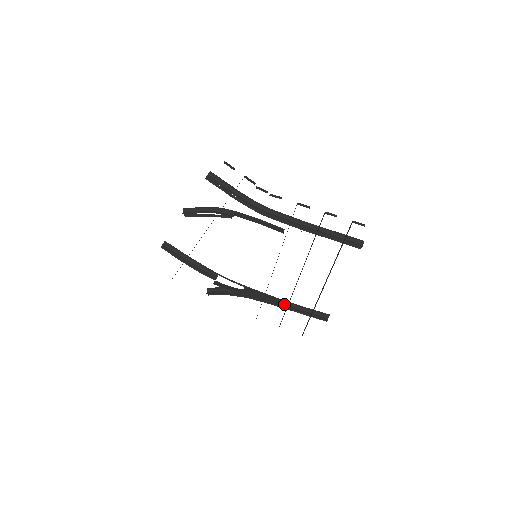
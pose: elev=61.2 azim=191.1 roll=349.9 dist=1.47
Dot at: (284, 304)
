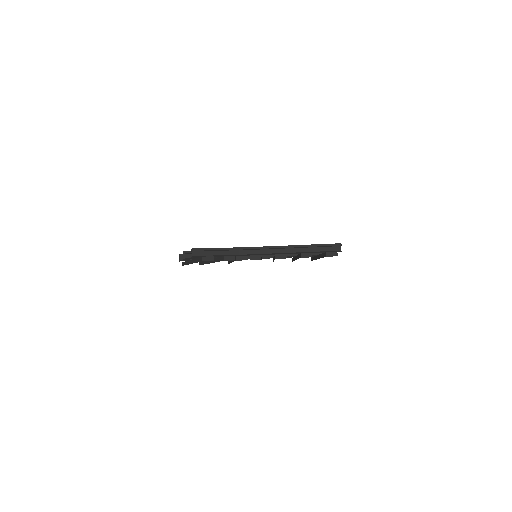
Dot at: occluded
